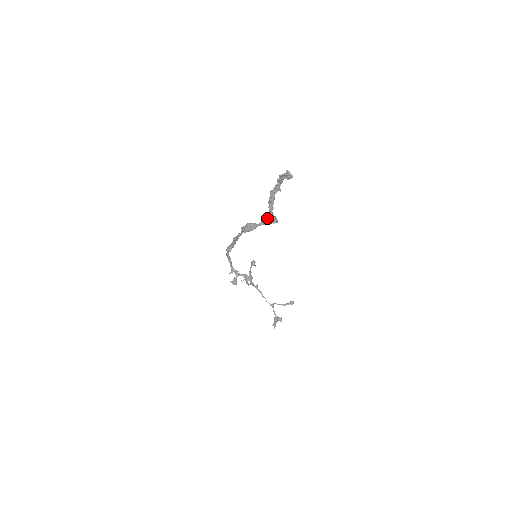
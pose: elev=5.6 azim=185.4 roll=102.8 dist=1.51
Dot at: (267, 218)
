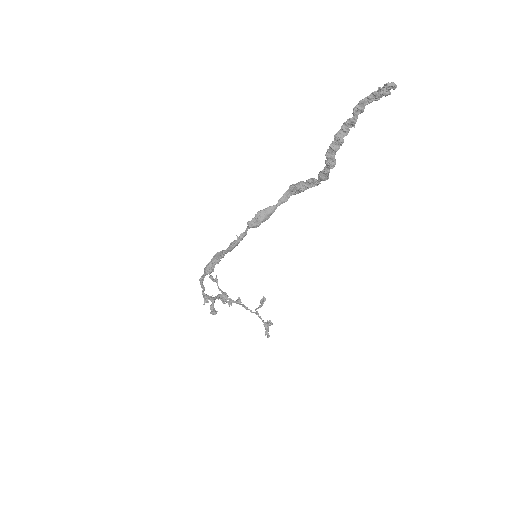
Dot at: (292, 189)
